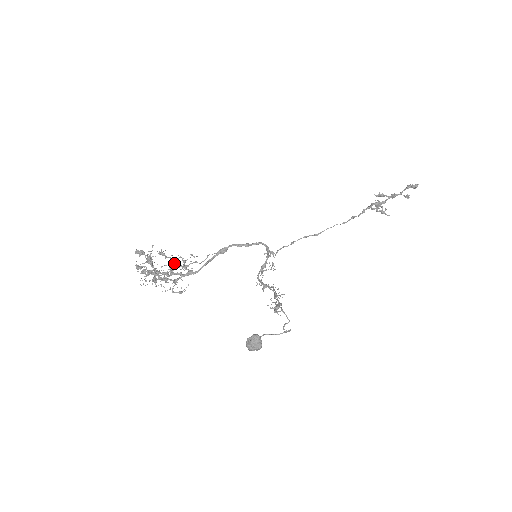
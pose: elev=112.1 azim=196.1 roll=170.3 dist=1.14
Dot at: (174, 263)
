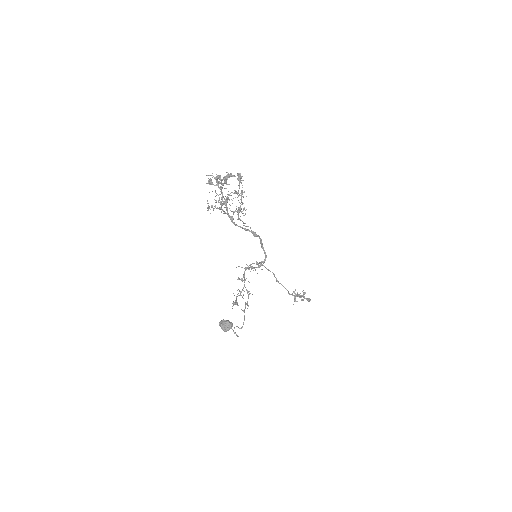
Dot at: (240, 210)
